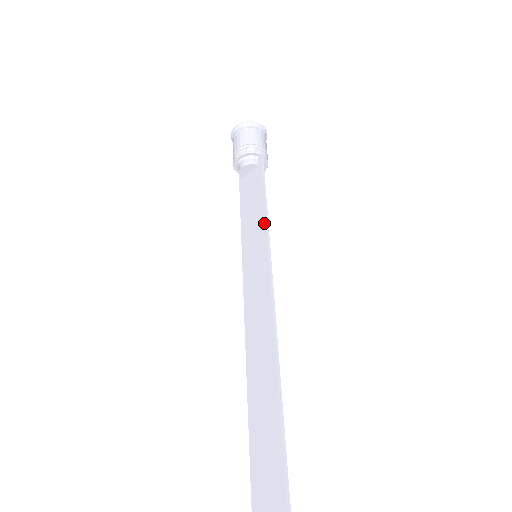
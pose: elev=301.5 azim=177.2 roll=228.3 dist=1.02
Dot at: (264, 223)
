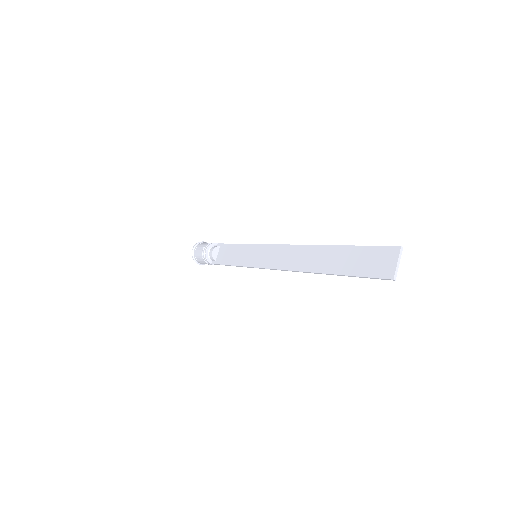
Dot at: (247, 245)
